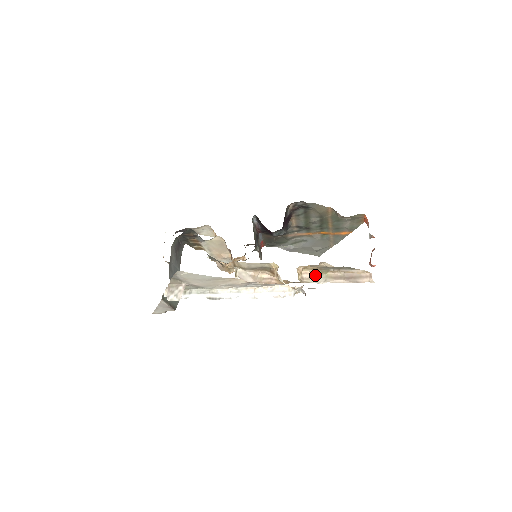
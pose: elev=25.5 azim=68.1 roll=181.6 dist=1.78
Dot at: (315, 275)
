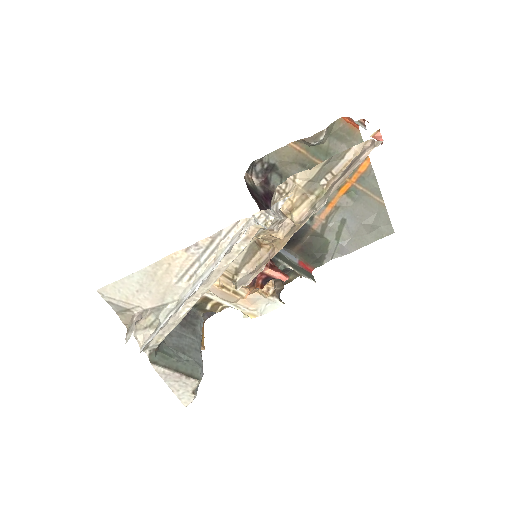
Dot at: (313, 206)
